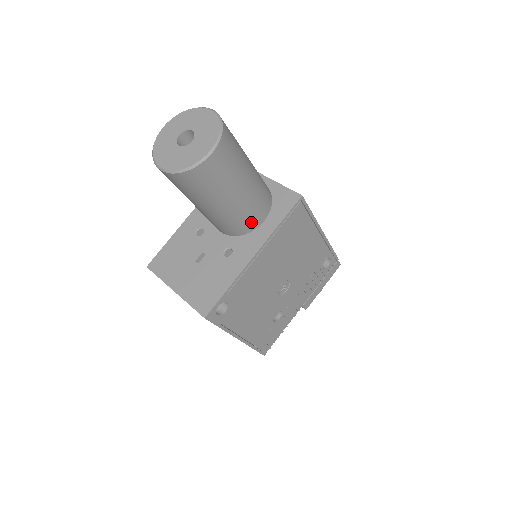
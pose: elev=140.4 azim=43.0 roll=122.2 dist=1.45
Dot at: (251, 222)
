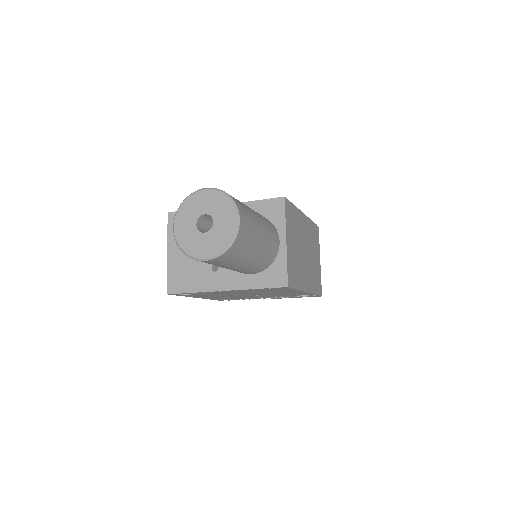
Dot at: occluded
